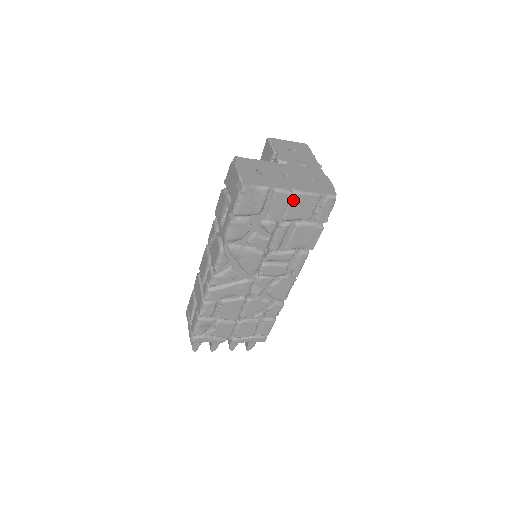
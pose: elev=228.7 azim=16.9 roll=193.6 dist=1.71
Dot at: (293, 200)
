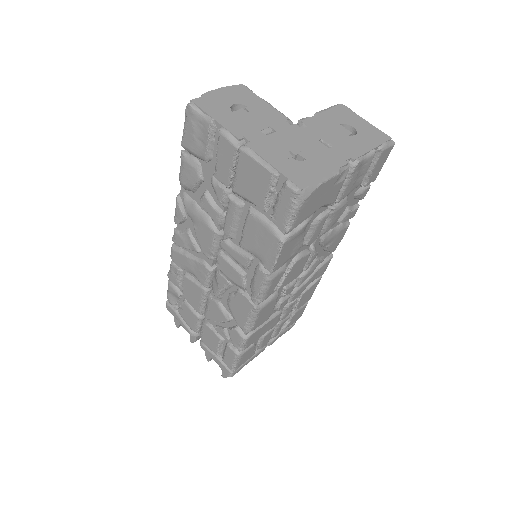
Dot at: (240, 160)
